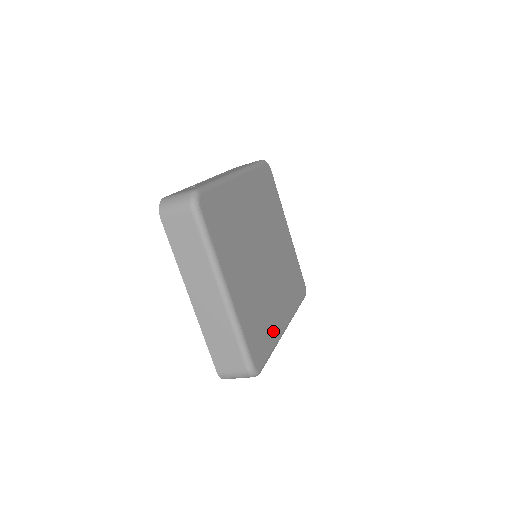
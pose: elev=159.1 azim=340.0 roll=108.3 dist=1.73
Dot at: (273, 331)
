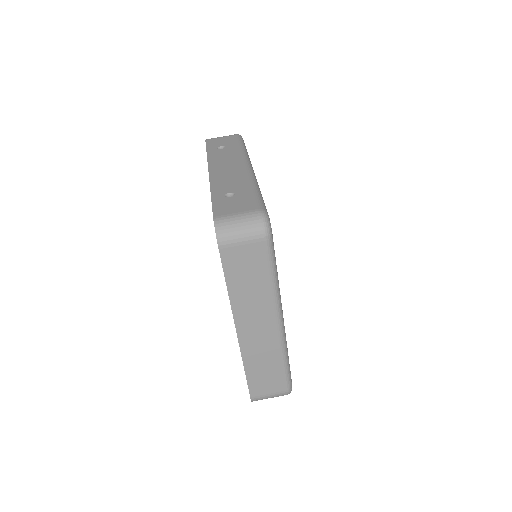
Dot at: occluded
